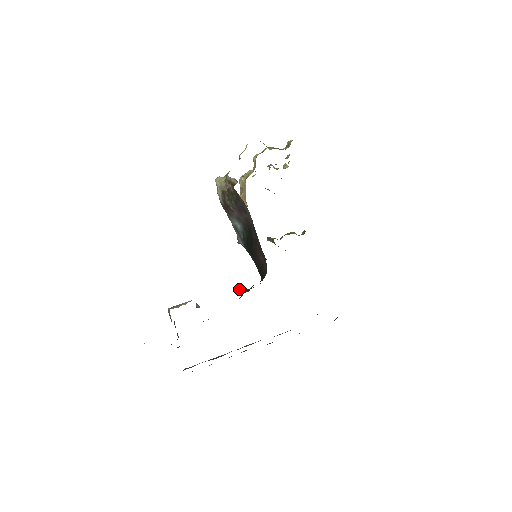
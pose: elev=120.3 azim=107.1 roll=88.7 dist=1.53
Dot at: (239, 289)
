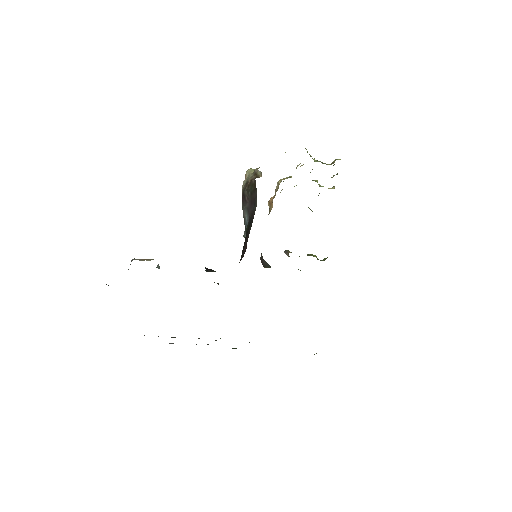
Dot at: (206, 268)
